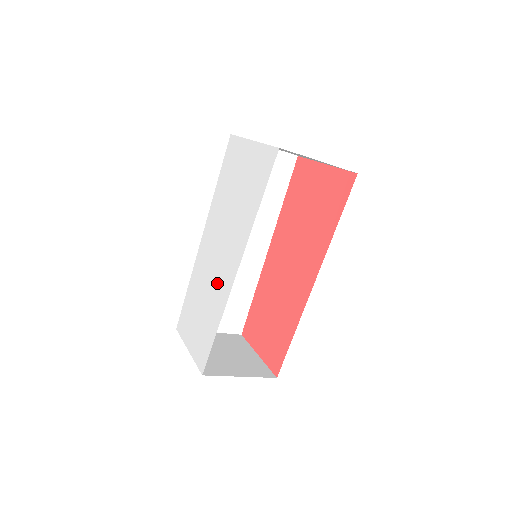
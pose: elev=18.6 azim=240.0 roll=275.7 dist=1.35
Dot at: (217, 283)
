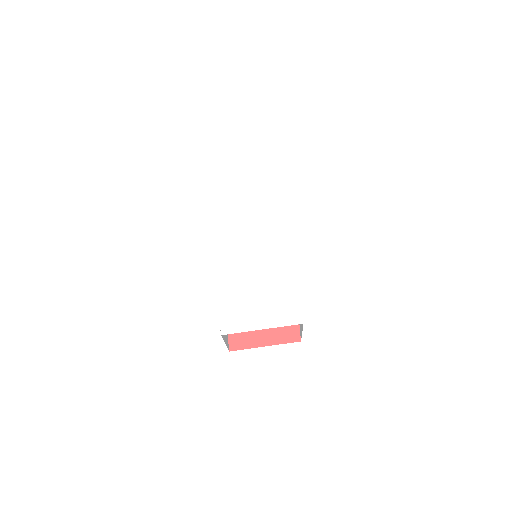
Dot at: (272, 260)
